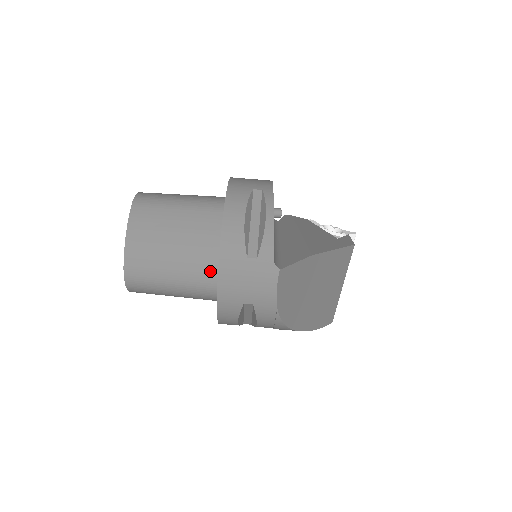
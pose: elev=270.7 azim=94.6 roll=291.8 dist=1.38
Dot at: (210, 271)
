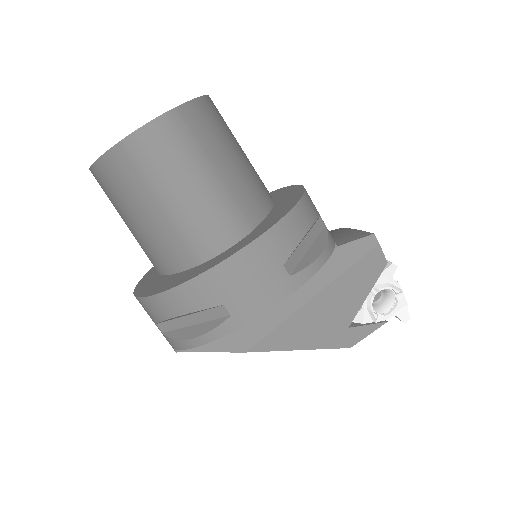
Dot at: (153, 264)
